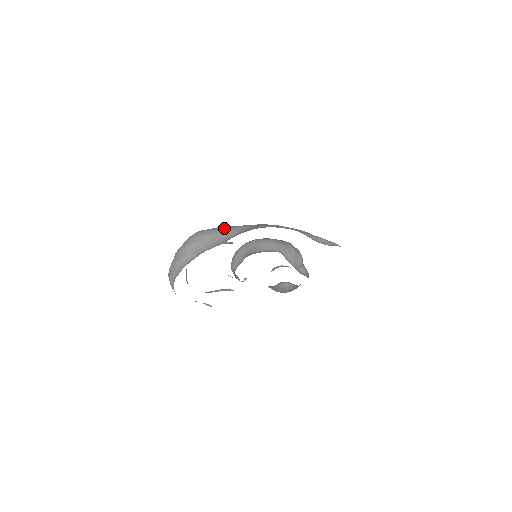
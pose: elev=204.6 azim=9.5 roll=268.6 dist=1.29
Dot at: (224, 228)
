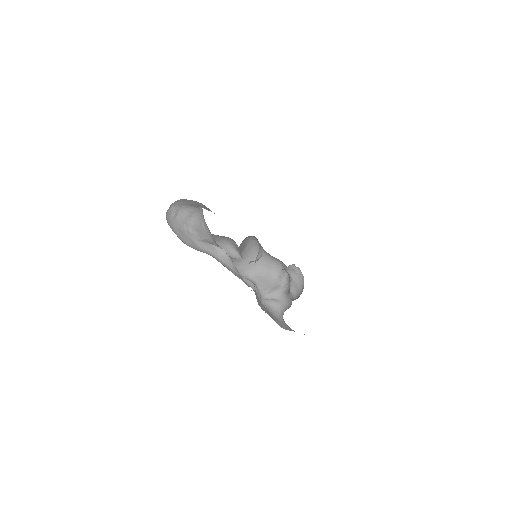
Dot at: occluded
